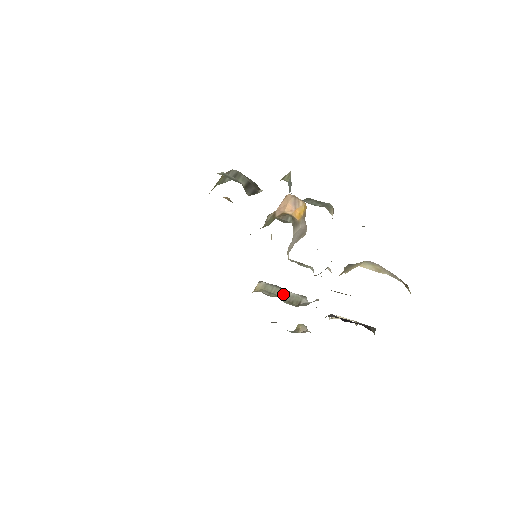
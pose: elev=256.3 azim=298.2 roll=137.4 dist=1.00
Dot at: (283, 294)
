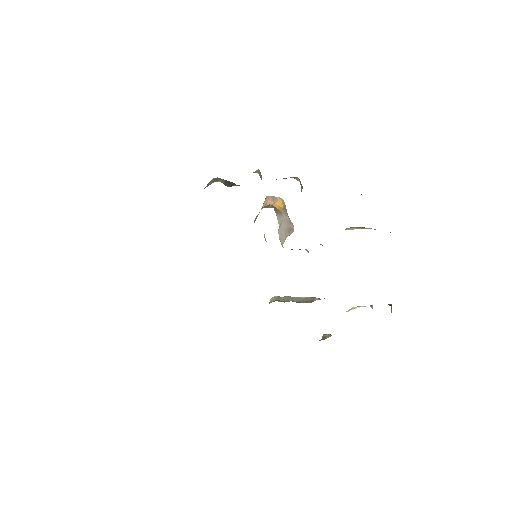
Dot at: (296, 299)
